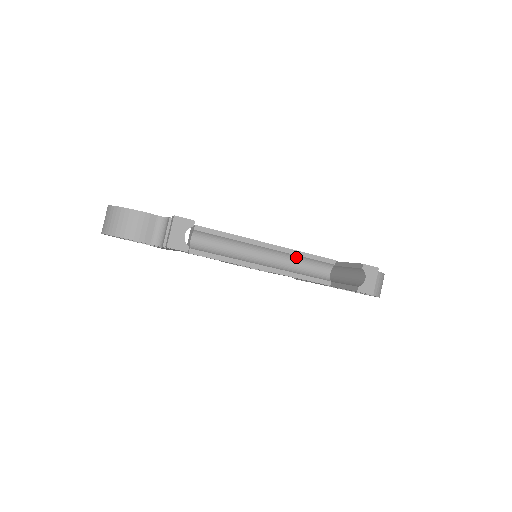
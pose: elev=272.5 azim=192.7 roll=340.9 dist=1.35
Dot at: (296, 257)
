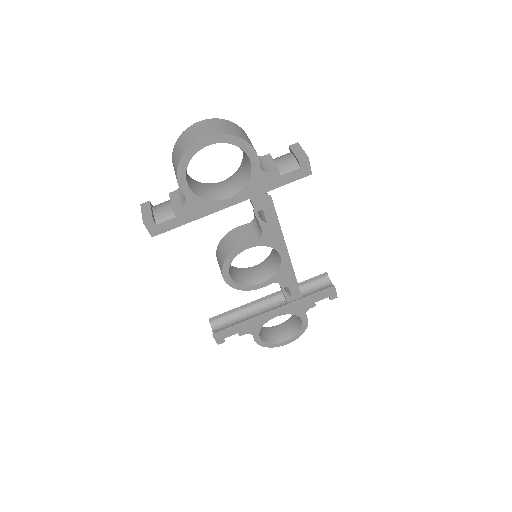
Dot at: occluded
